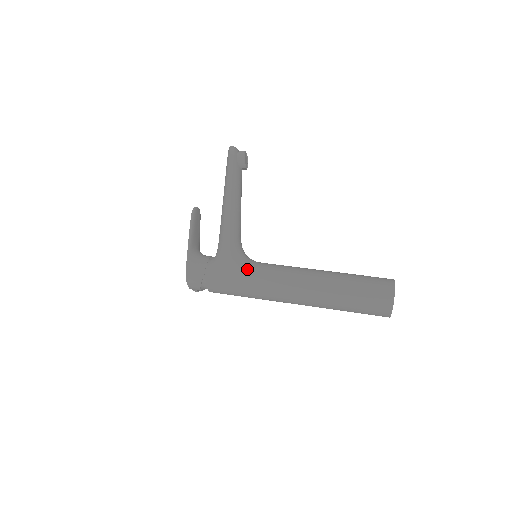
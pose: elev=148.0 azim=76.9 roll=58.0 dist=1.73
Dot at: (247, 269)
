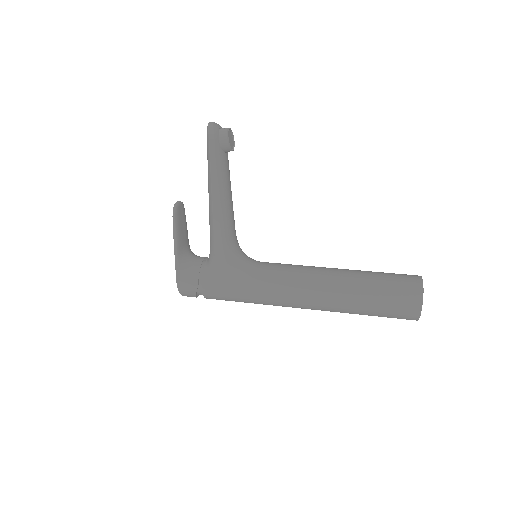
Dot at: (247, 277)
